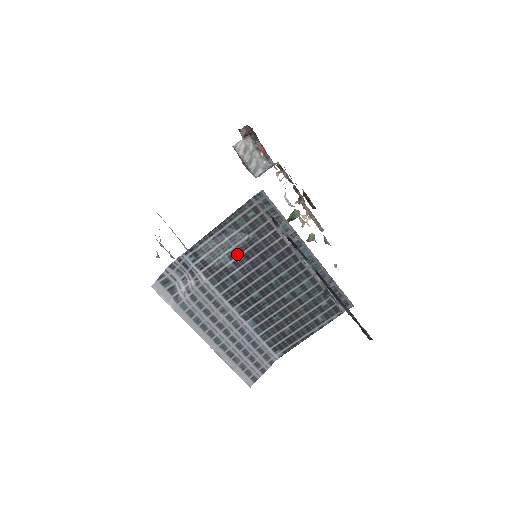
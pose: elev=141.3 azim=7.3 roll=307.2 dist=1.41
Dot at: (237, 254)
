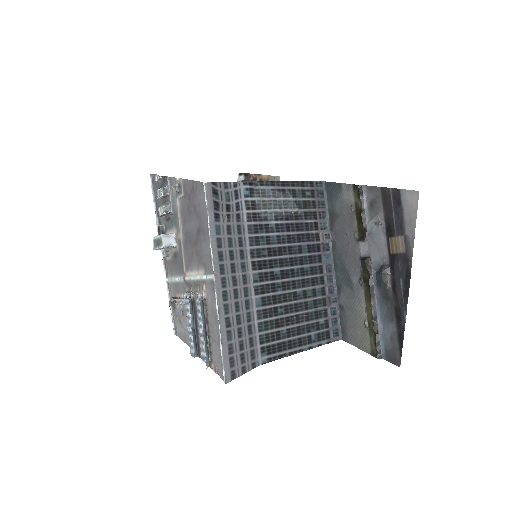
Dot at: (282, 219)
